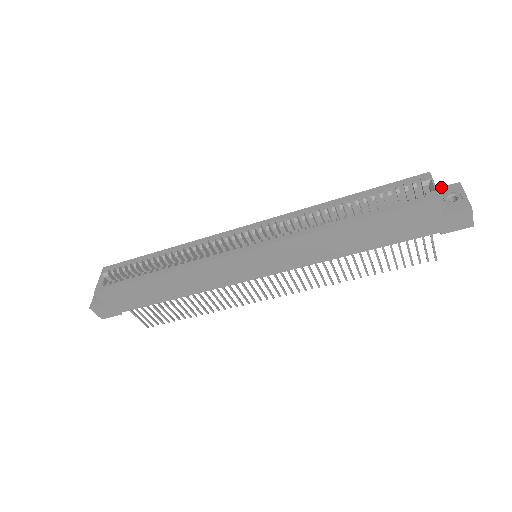
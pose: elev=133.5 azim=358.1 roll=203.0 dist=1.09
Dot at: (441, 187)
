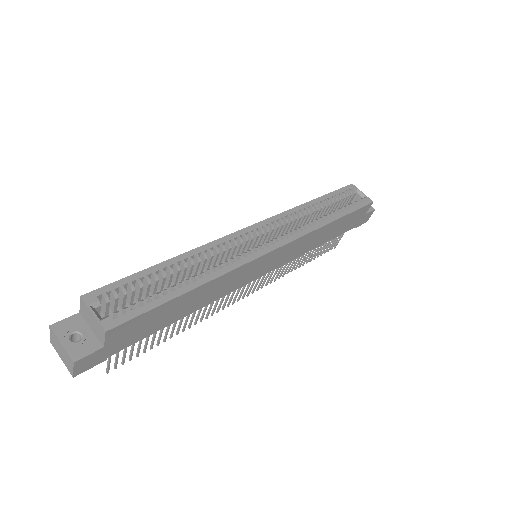
Dot at: occluded
